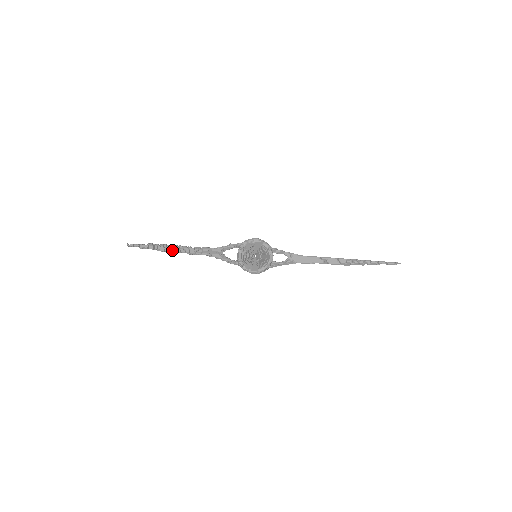
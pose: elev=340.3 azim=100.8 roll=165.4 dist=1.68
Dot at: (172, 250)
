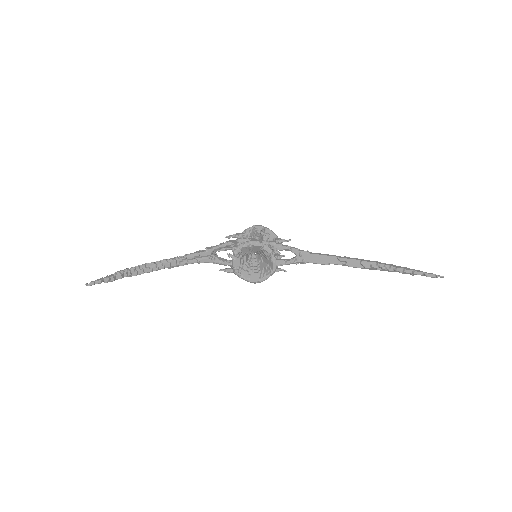
Dot at: (147, 271)
